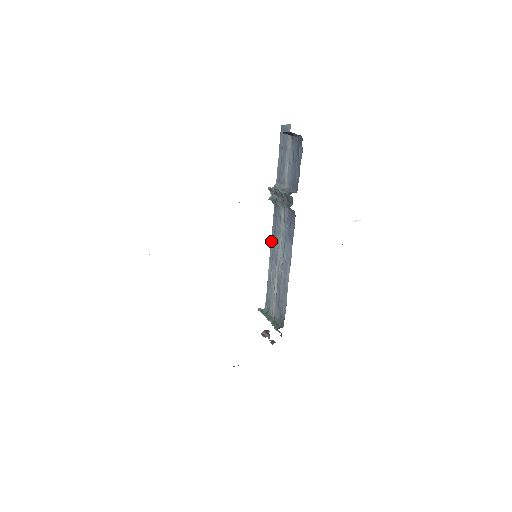
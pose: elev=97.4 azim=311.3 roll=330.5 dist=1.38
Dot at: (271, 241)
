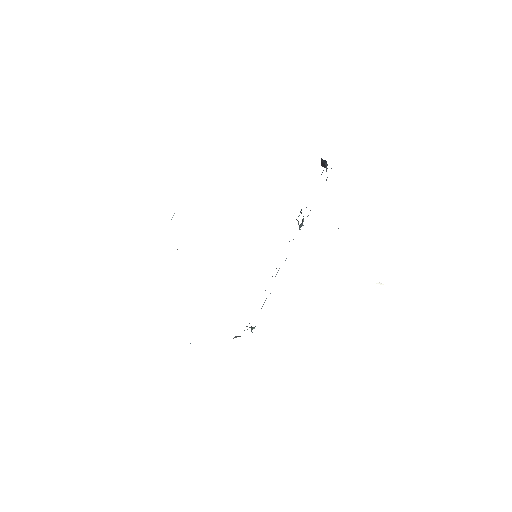
Dot at: occluded
